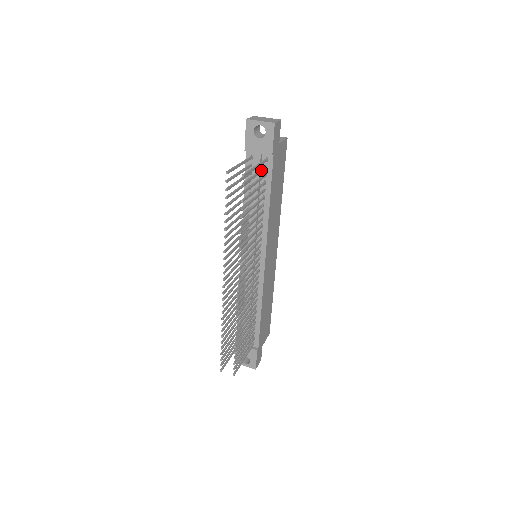
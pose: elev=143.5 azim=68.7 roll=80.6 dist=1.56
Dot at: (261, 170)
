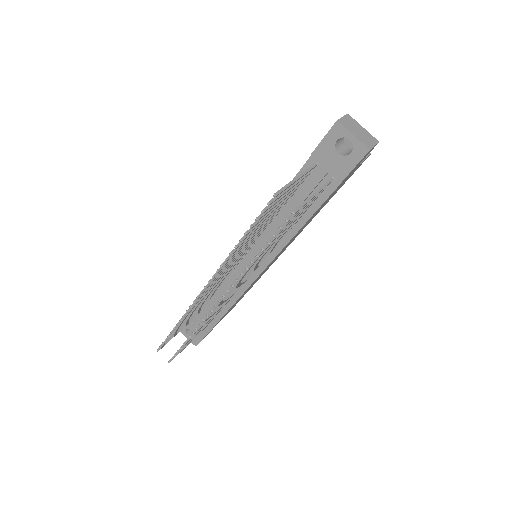
Dot at: (318, 194)
